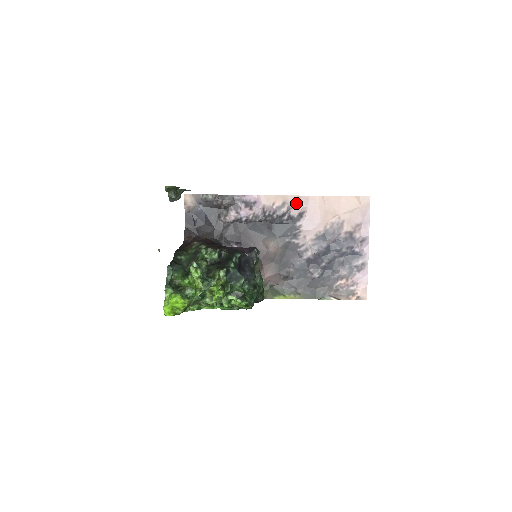
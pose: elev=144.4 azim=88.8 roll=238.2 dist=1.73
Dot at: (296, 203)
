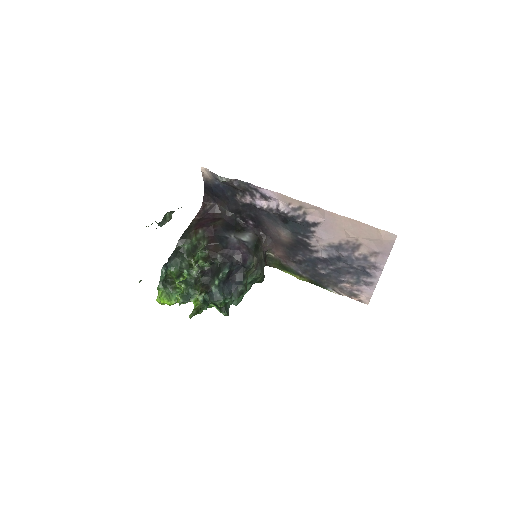
Dot at: (313, 211)
